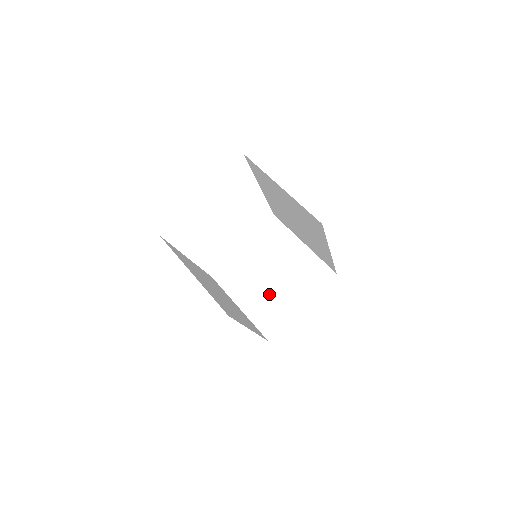
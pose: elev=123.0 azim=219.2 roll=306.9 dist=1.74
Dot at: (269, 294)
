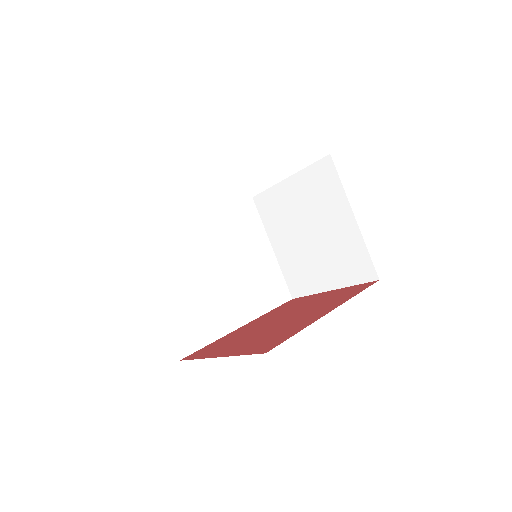
Dot at: (302, 253)
